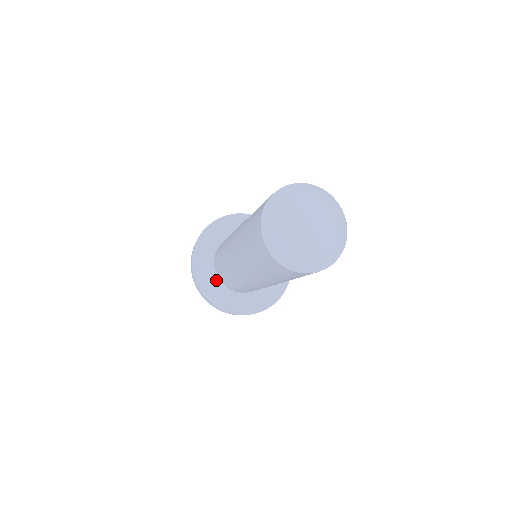
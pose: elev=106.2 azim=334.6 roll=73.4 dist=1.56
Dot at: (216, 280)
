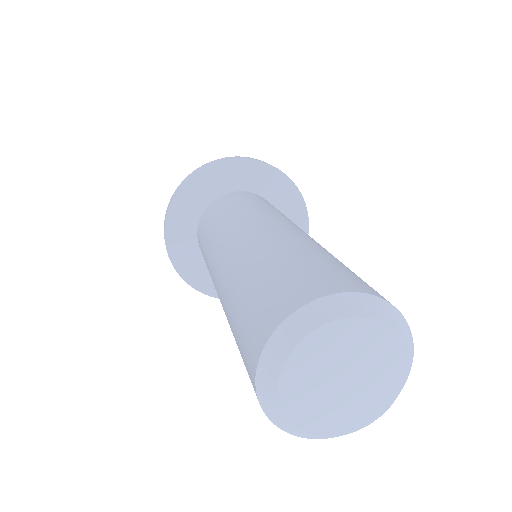
Dot at: occluded
